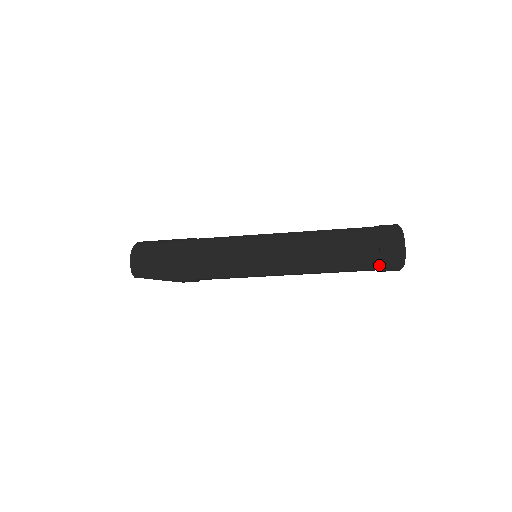
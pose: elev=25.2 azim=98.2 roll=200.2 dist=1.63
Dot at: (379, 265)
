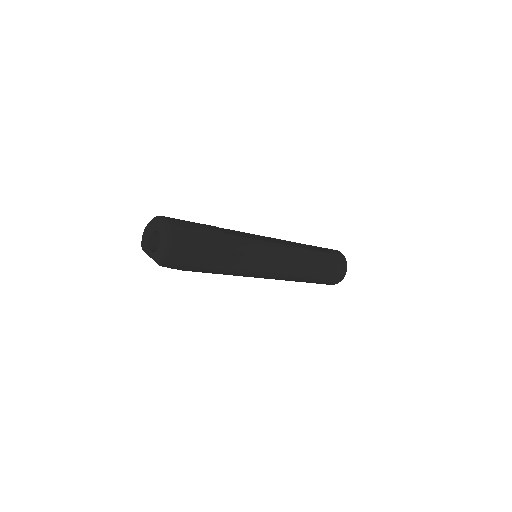
Dot at: (326, 283)
